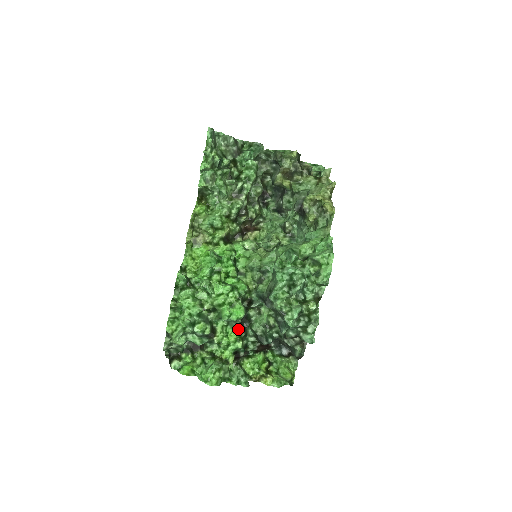
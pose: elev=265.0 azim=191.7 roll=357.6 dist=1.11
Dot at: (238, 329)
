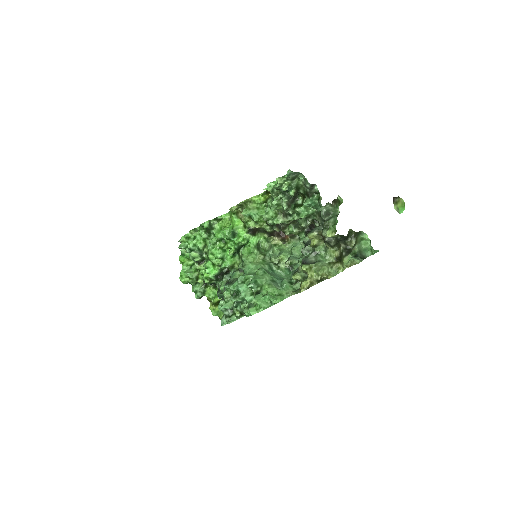
Dot at: occluded
